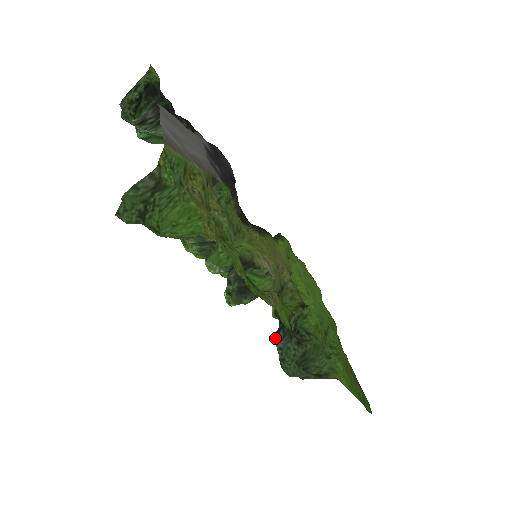
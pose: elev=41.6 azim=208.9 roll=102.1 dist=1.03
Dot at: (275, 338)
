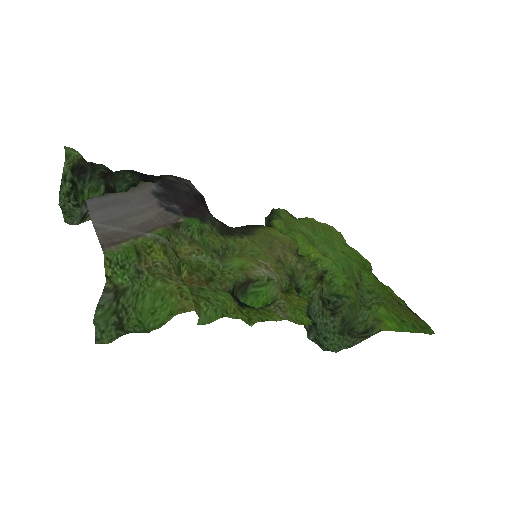
Dot at: occluded
